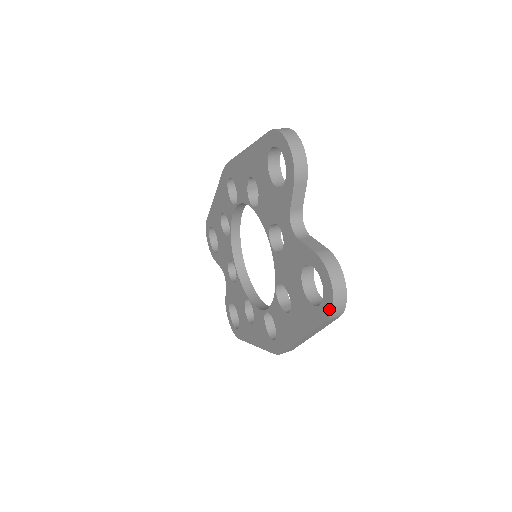
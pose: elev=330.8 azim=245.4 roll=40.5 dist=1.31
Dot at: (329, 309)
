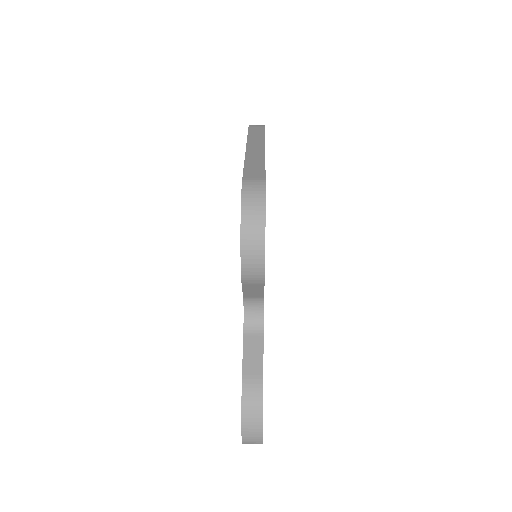
Dot at: occluded
